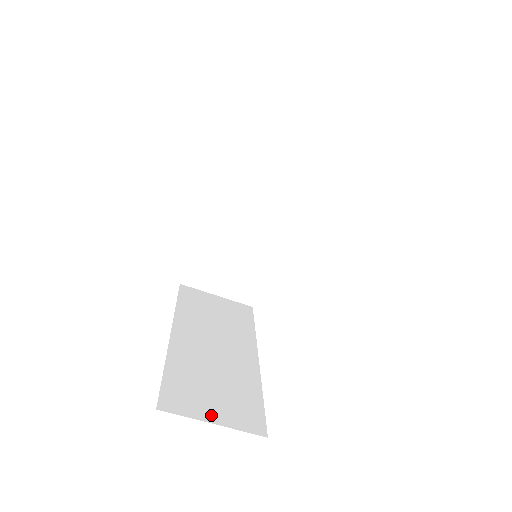
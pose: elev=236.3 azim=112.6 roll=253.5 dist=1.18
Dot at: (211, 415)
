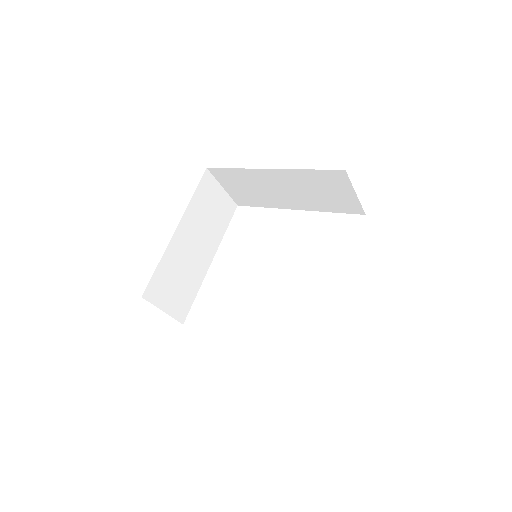
Dot at: (165, 305)
